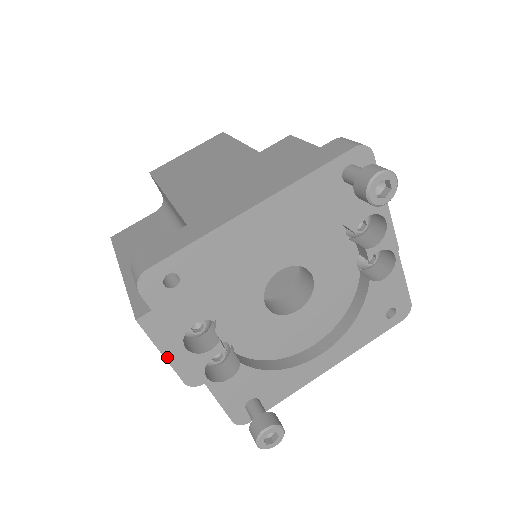
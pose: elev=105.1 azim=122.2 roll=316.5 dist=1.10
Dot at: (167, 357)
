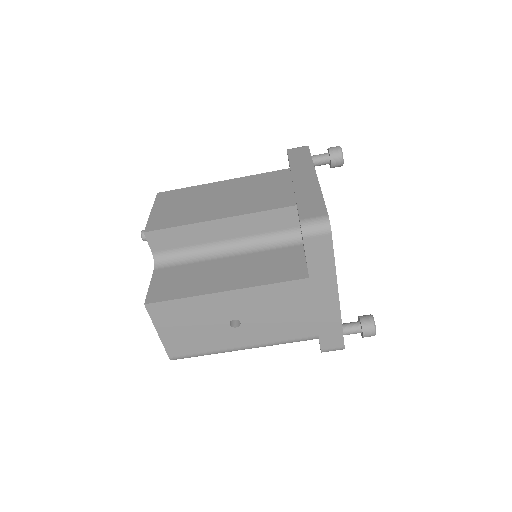
Dot at: (314, 311)
